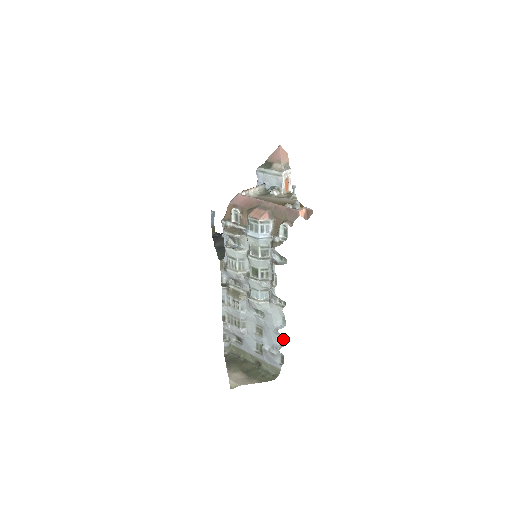
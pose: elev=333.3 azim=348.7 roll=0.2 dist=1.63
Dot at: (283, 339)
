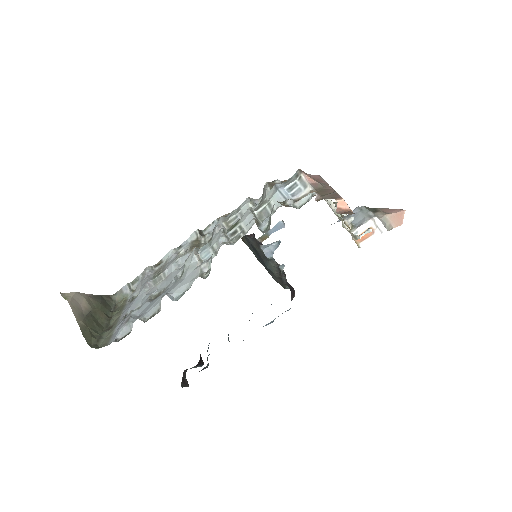
Dot at: (155, 314)
